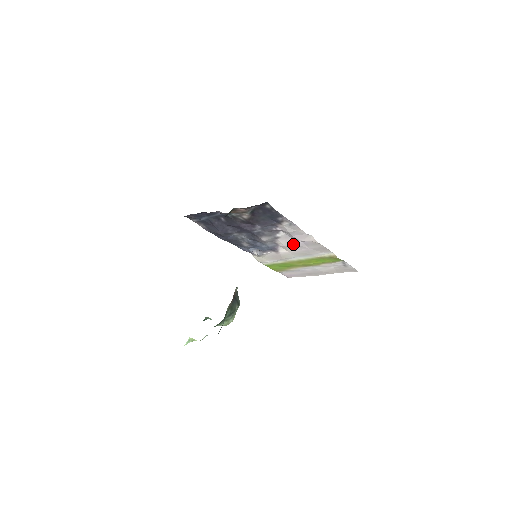
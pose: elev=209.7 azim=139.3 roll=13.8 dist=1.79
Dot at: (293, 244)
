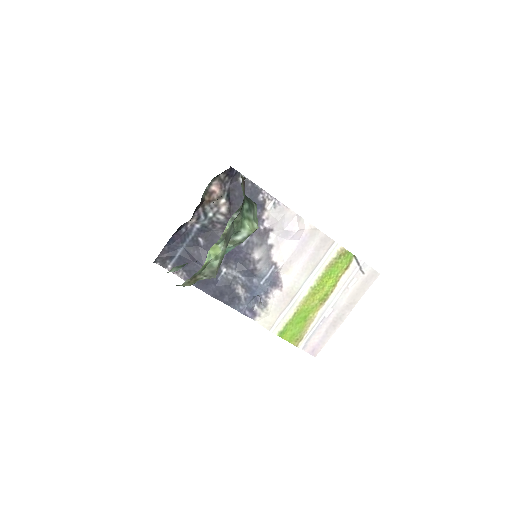
Dot at: (291, 251)
